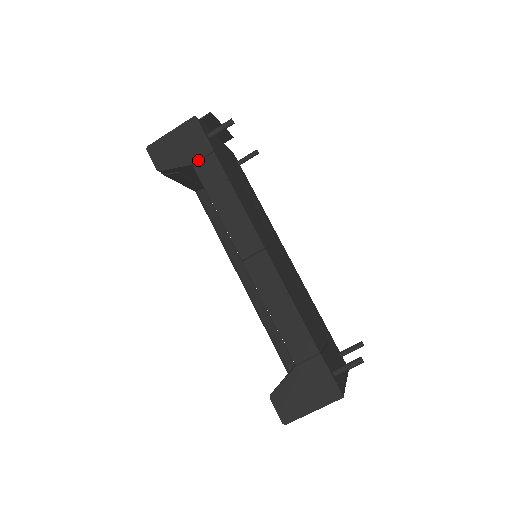
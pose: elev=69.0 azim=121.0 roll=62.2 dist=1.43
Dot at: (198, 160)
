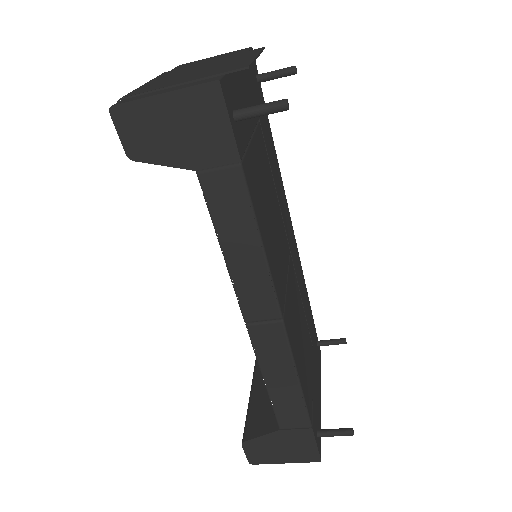
Dot at: (208, 167)
